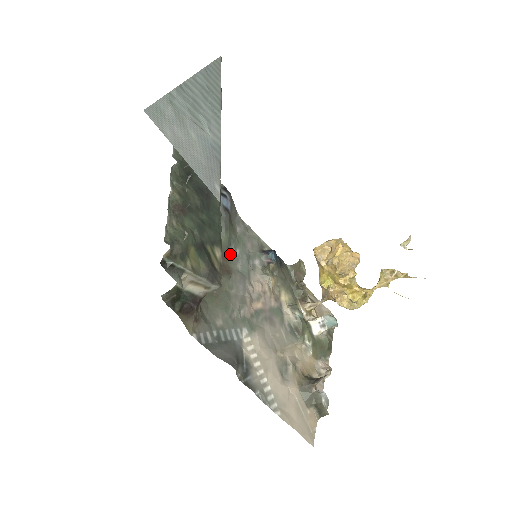
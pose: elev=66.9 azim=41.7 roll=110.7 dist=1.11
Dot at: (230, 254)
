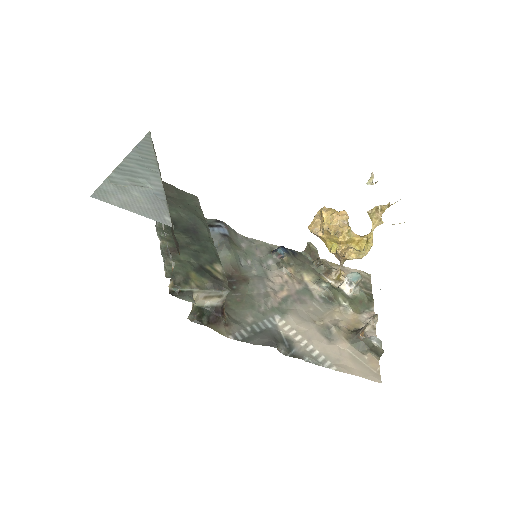
Dot at: (242, 266)
